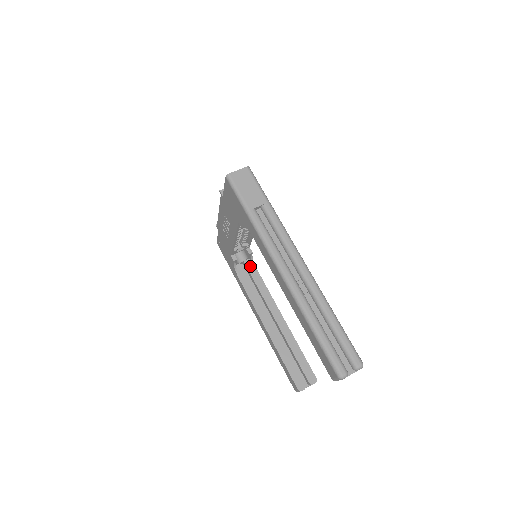
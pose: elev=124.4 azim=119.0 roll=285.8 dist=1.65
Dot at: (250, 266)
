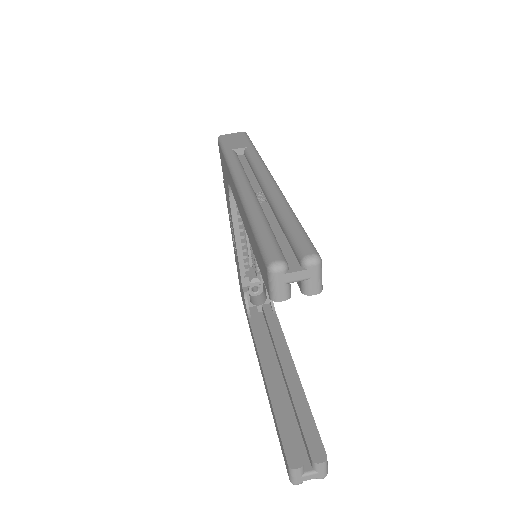
Dot at: (268, 310)
